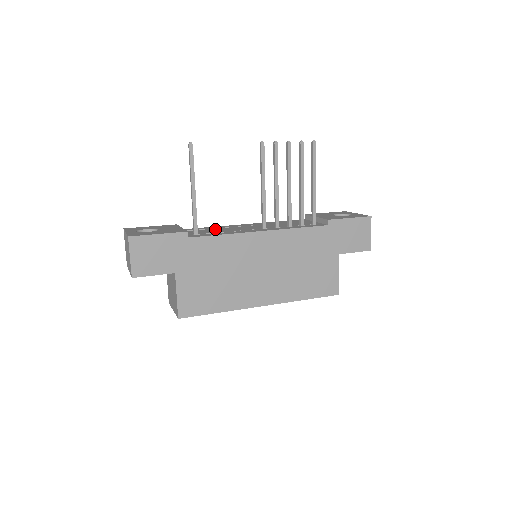
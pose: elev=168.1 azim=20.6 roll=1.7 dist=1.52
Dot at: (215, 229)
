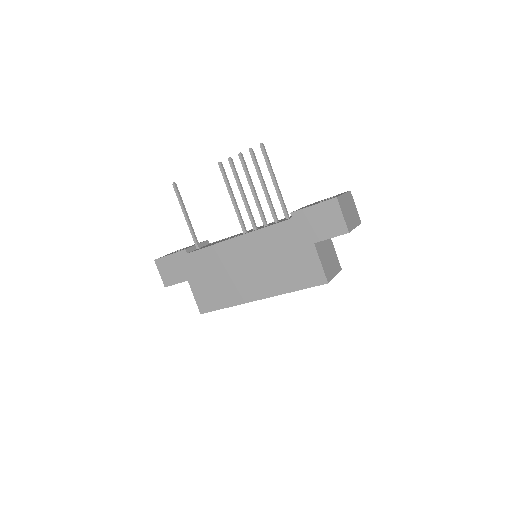
Dot at: occluded
